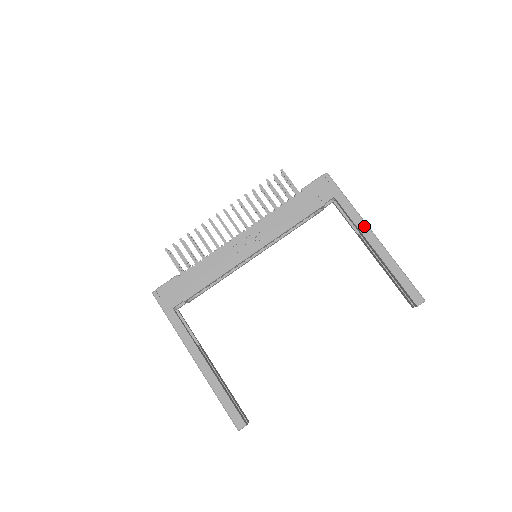
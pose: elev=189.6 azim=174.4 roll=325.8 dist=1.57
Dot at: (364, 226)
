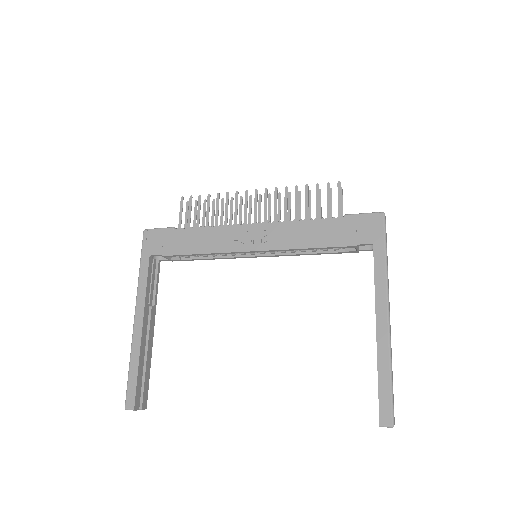
Dot at: (383, 296)
